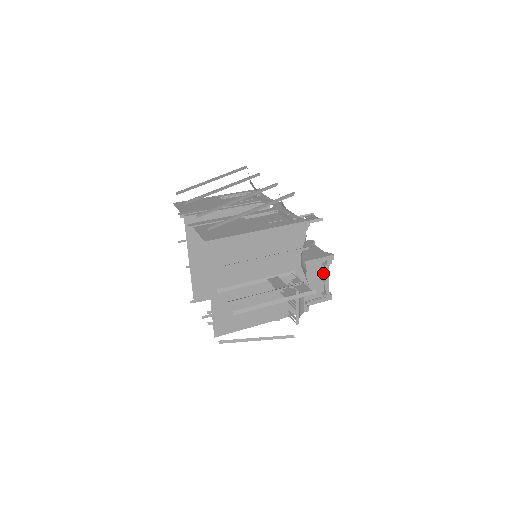
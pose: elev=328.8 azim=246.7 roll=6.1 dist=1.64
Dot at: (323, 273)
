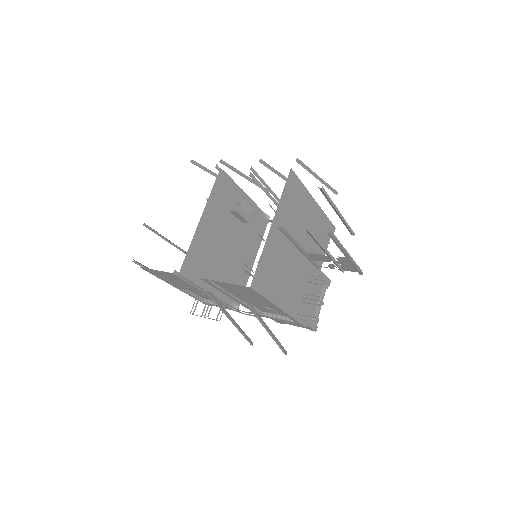
Dot at: (319, 295)
